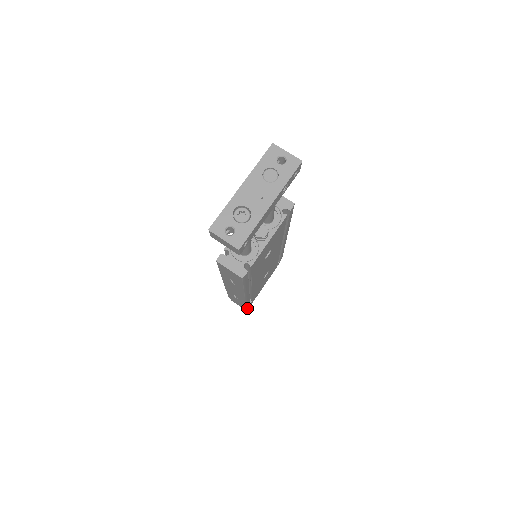
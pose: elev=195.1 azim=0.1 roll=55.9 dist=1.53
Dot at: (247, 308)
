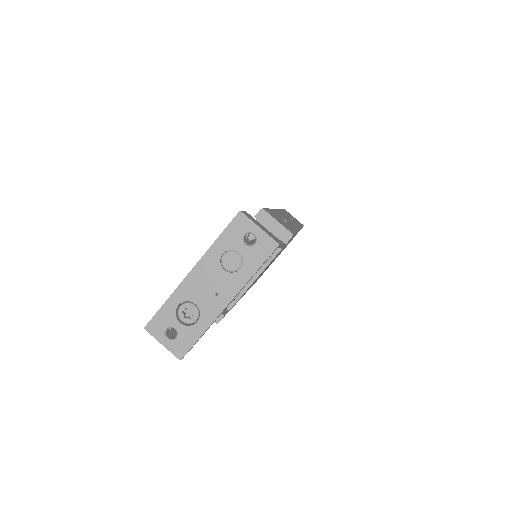
Dot at: occluded
